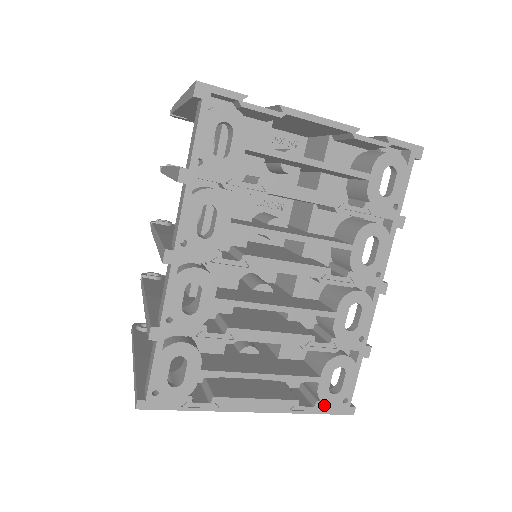
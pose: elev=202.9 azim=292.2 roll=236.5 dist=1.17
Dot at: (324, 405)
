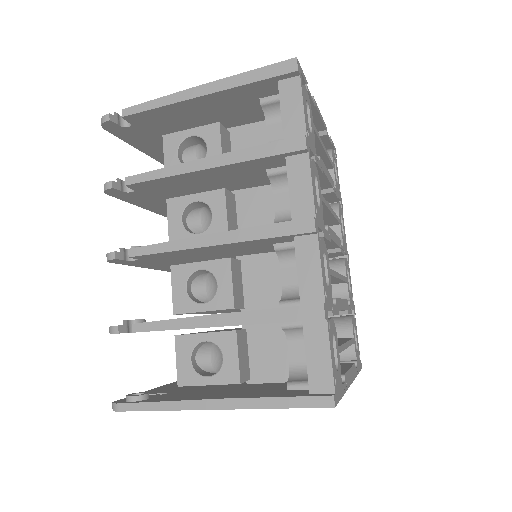
Dot at: (358, 364)
